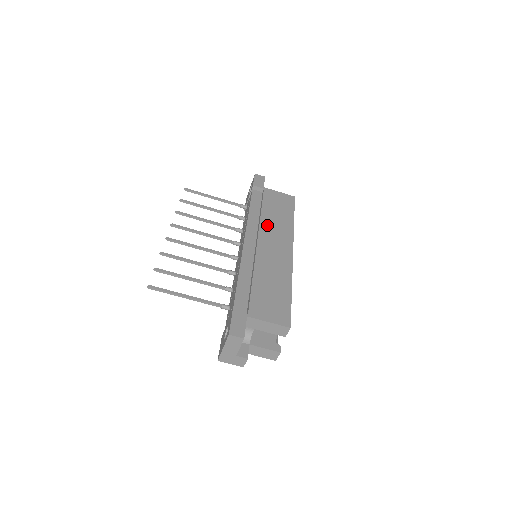
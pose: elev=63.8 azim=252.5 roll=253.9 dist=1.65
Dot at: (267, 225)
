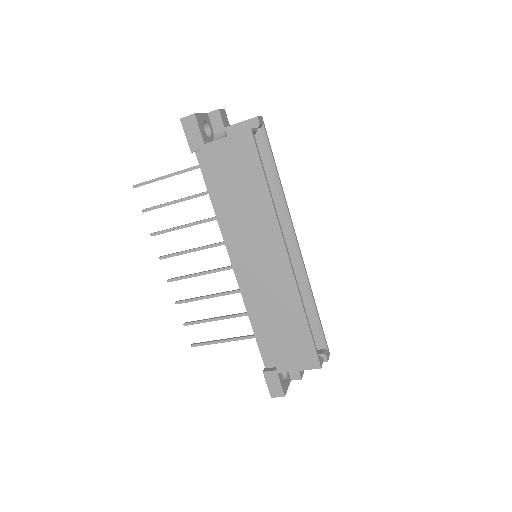
Dot at: (242, 228)
